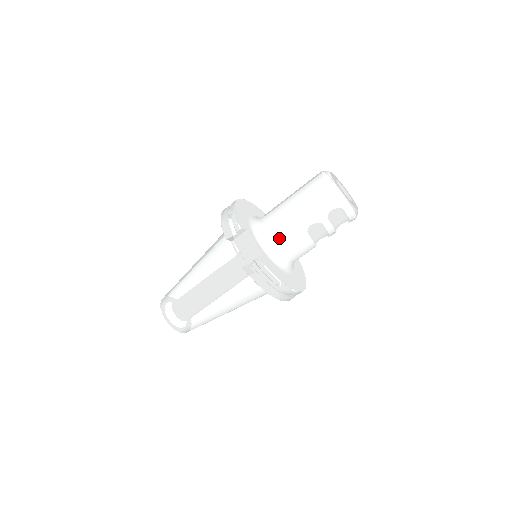
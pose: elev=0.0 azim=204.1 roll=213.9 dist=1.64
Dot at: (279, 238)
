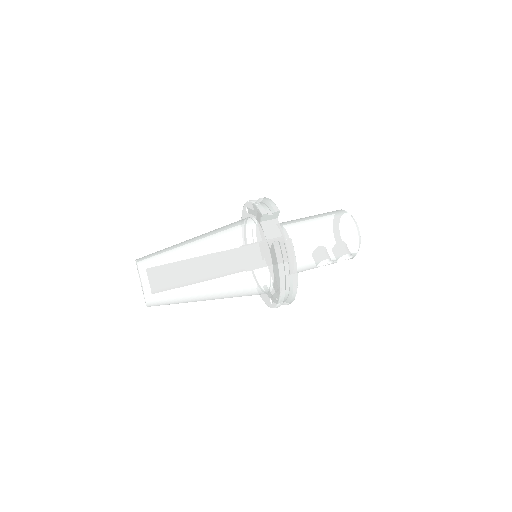
Dot at: (298, 240)
